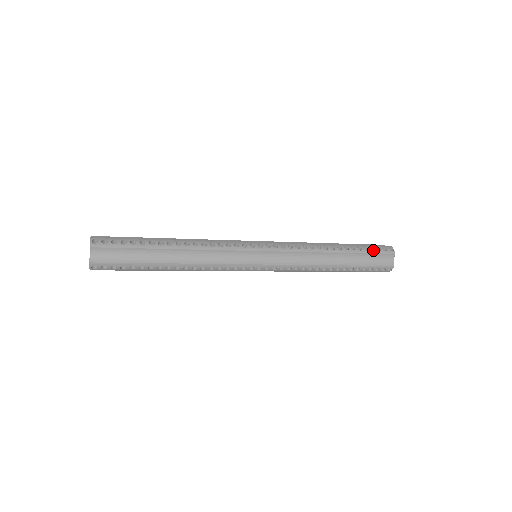
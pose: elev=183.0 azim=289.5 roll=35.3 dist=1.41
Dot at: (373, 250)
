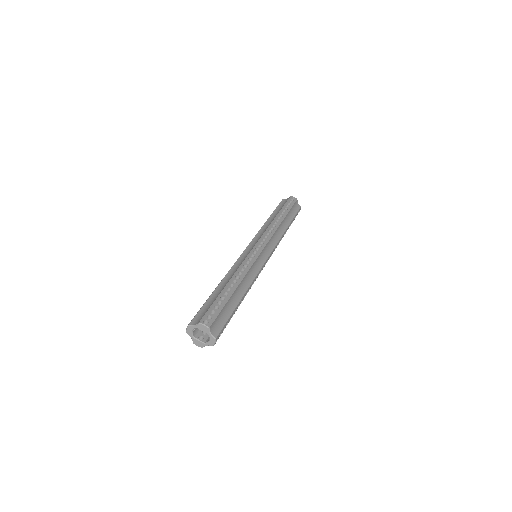
Dot at: (289, 205)
